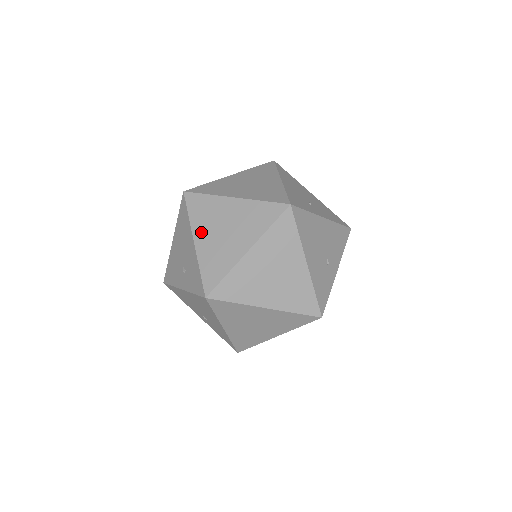
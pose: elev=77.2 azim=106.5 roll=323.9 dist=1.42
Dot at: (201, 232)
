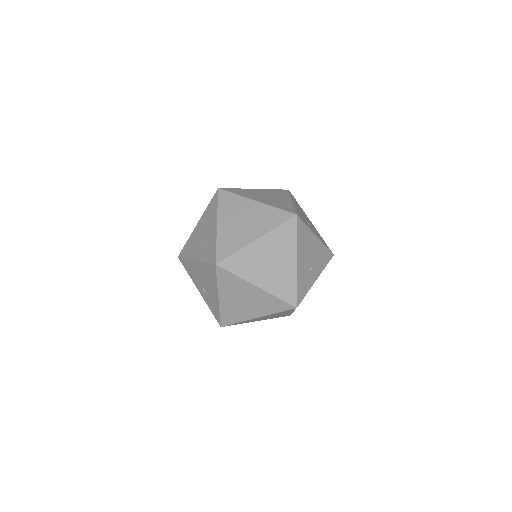
Dot at: (224, 219)
